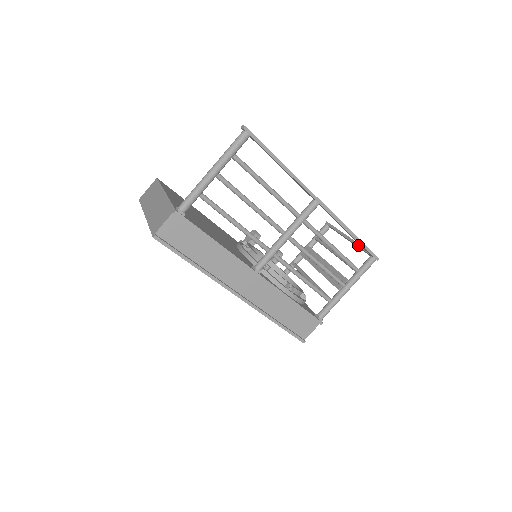
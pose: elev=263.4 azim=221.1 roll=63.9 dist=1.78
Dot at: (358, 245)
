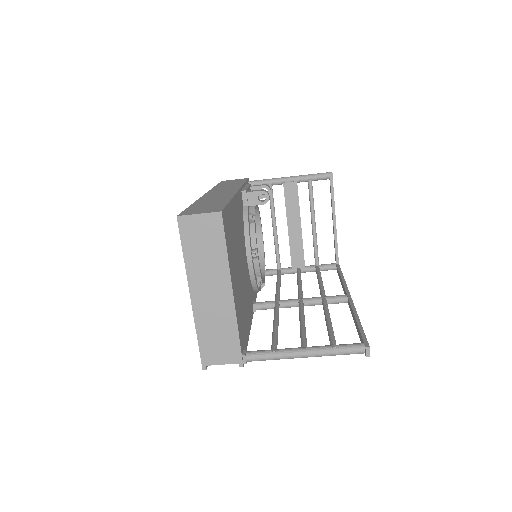
Dot at: (336, 244)
